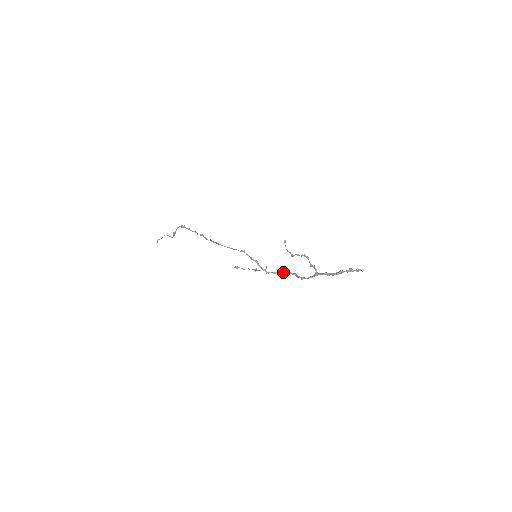
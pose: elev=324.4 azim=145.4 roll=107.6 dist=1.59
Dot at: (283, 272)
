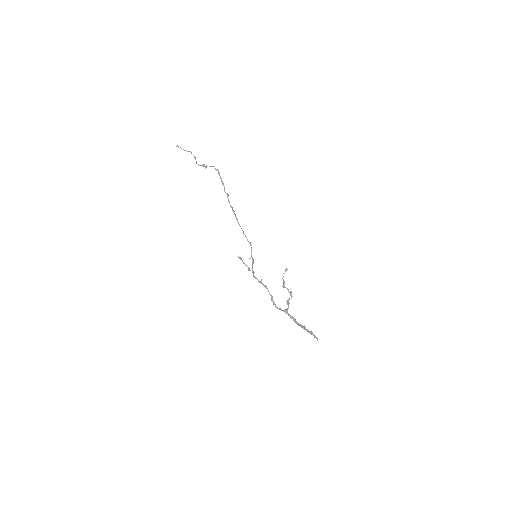
Dot at: (264, 286)
